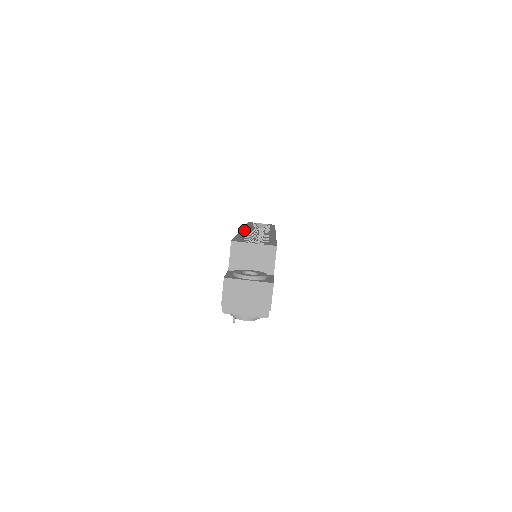
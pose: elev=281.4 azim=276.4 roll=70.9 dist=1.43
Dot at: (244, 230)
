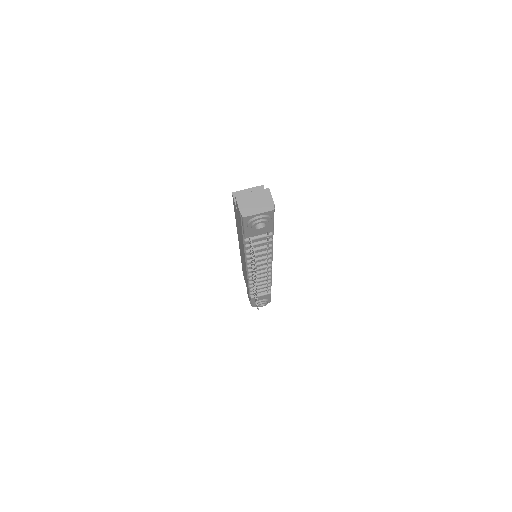
Dot at: occluded
